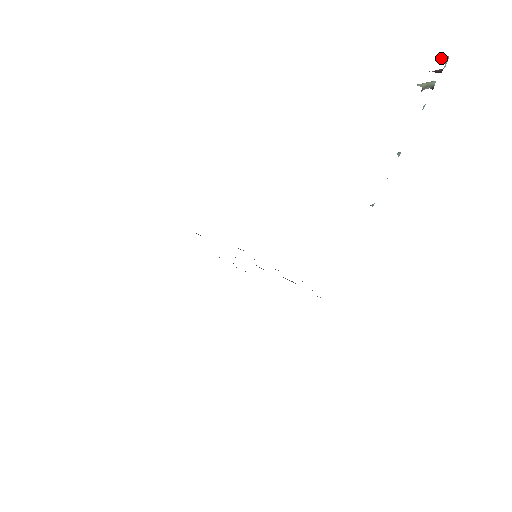
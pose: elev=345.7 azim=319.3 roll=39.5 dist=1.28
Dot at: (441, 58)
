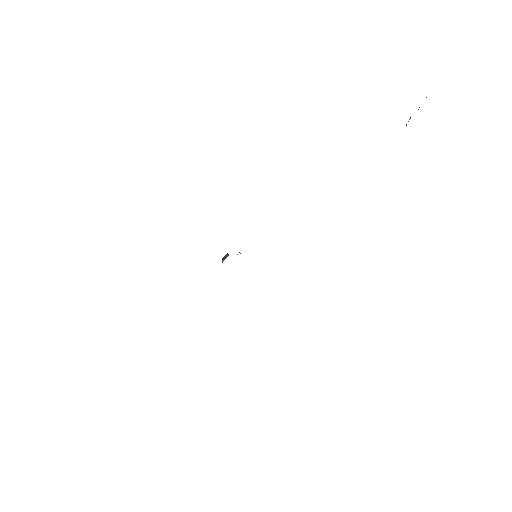
Dot at: occluded
